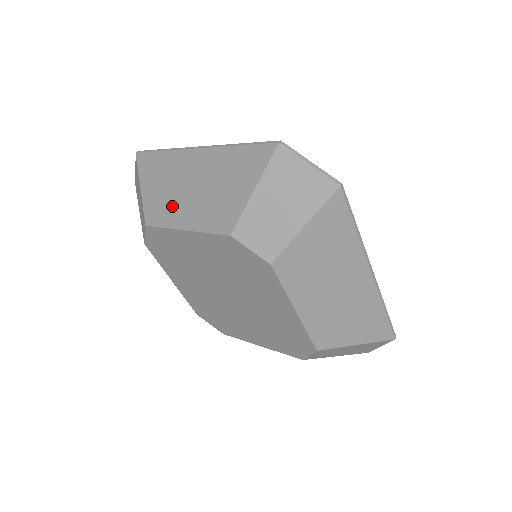
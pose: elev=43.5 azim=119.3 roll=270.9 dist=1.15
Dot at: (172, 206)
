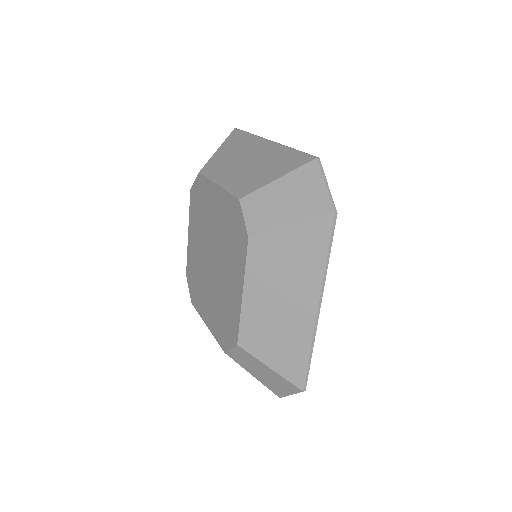
Dot at: occluded
